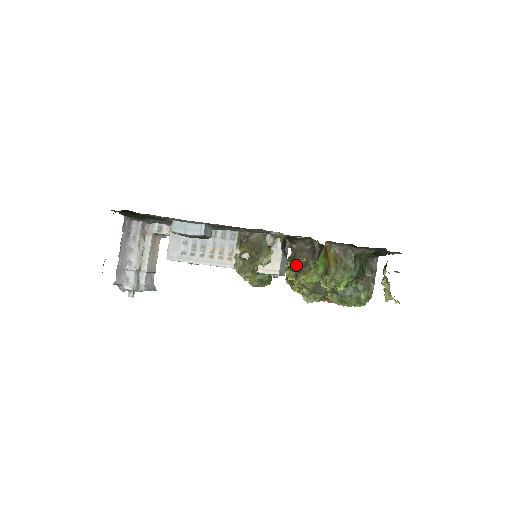
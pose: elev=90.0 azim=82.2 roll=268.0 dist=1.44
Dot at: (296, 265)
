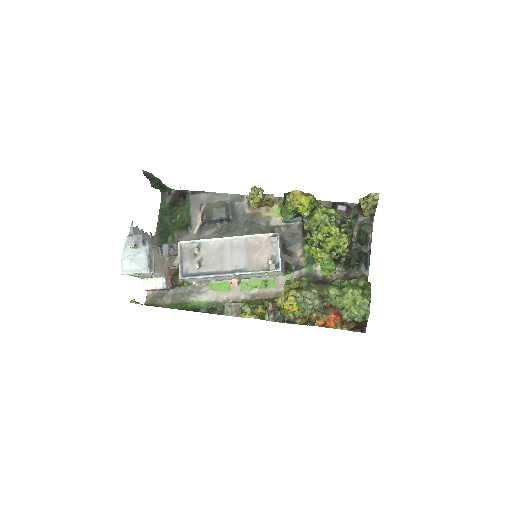
Dot at: occluded
